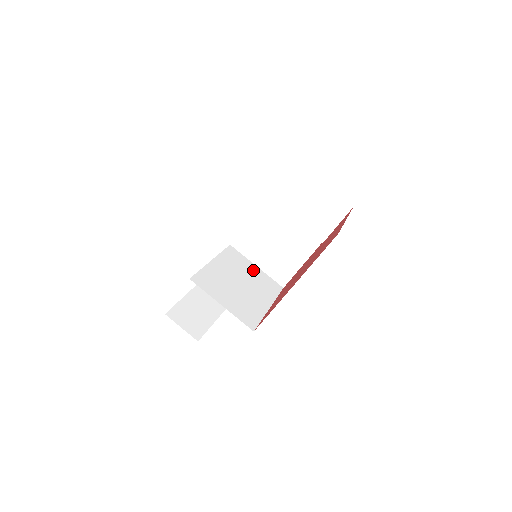
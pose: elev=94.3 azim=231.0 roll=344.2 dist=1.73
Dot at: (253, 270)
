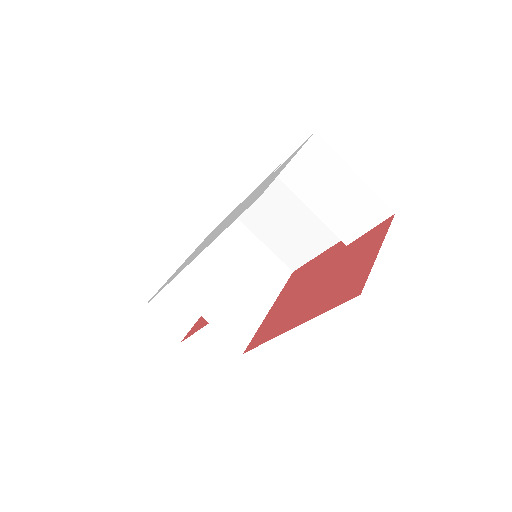
Dot at: (257, 250)
